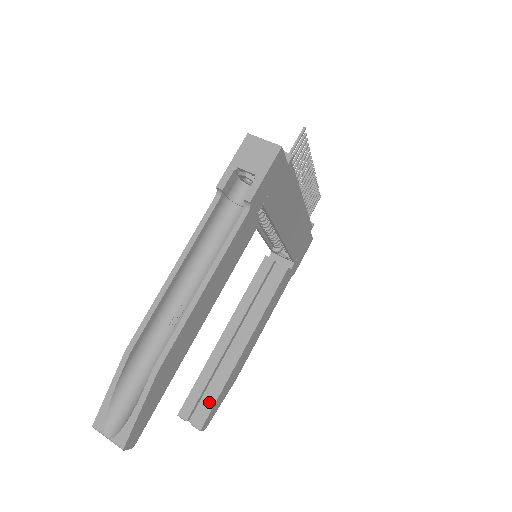
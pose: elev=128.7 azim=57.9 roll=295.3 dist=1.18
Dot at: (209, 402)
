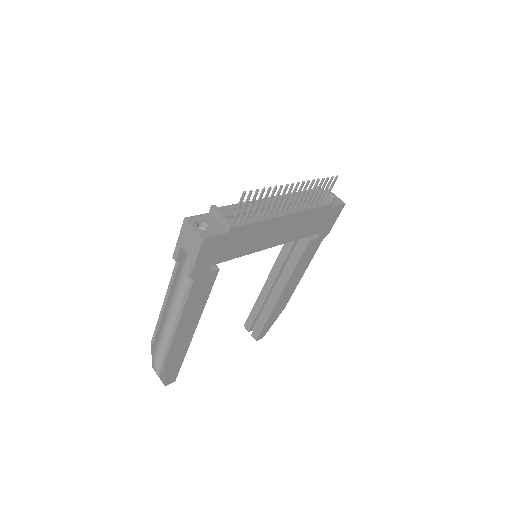
Dot at: (260, 326)
